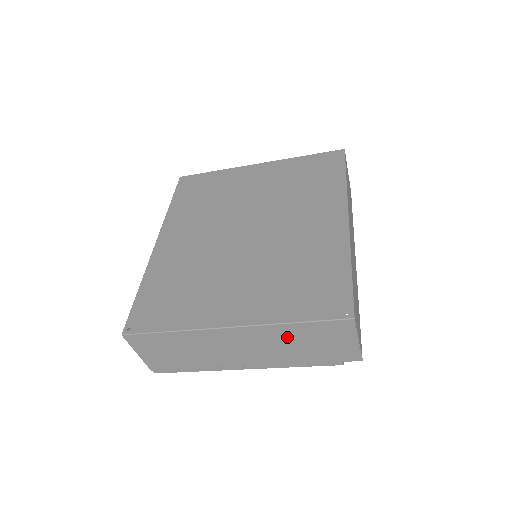
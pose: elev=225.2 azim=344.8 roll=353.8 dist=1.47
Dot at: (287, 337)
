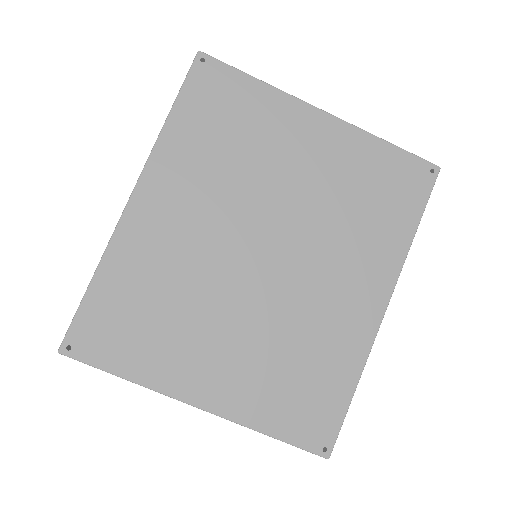
Dot at: occluded
